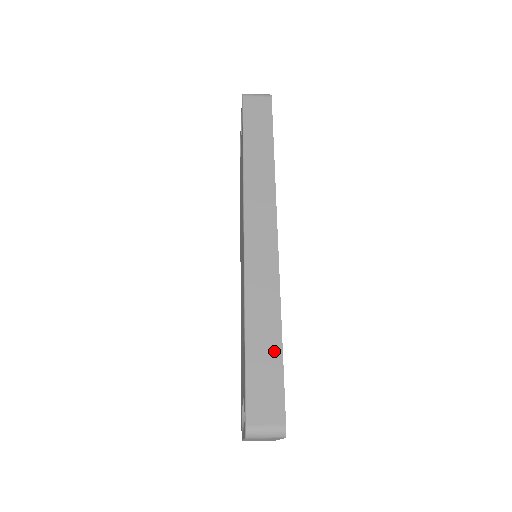
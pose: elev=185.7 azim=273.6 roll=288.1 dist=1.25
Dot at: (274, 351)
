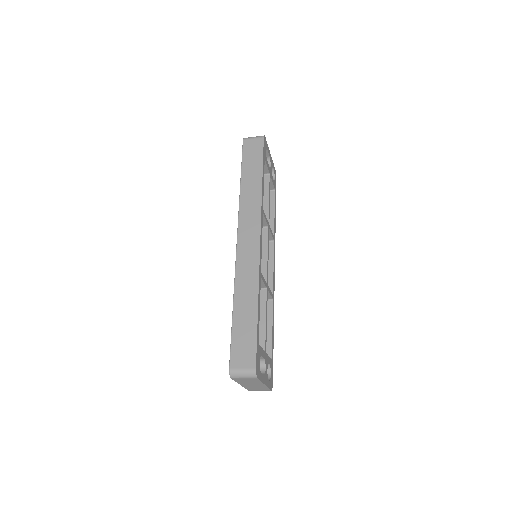
Dot at: (252, 319)
